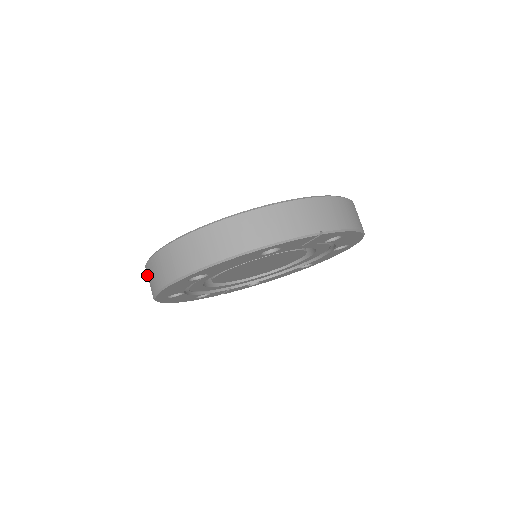
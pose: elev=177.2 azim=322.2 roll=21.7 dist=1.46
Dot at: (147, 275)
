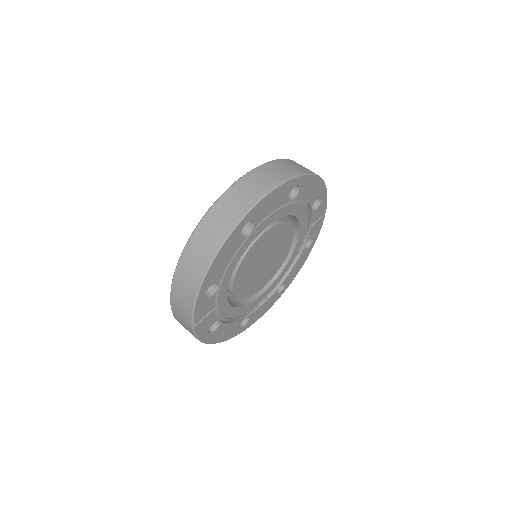
Dot at: (233, 194)
